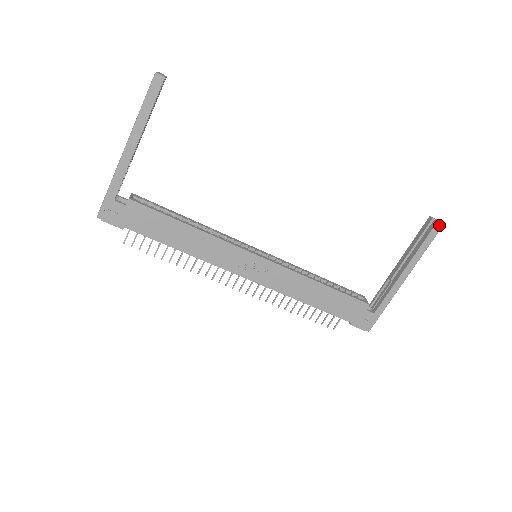
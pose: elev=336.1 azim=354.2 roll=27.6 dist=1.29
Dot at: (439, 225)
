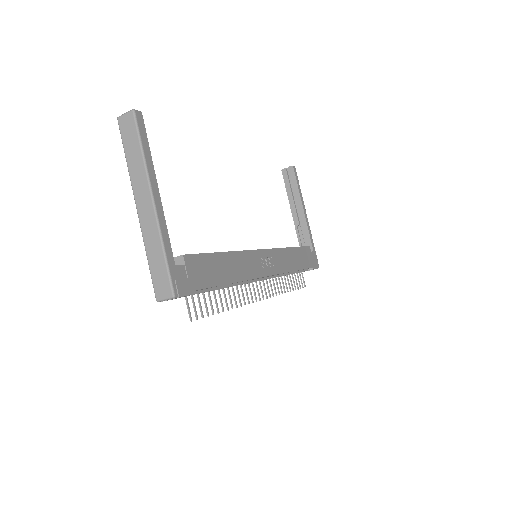
Dot at: (294, 168)
